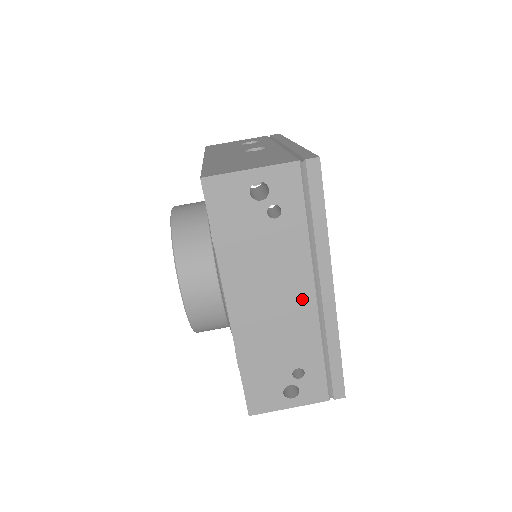
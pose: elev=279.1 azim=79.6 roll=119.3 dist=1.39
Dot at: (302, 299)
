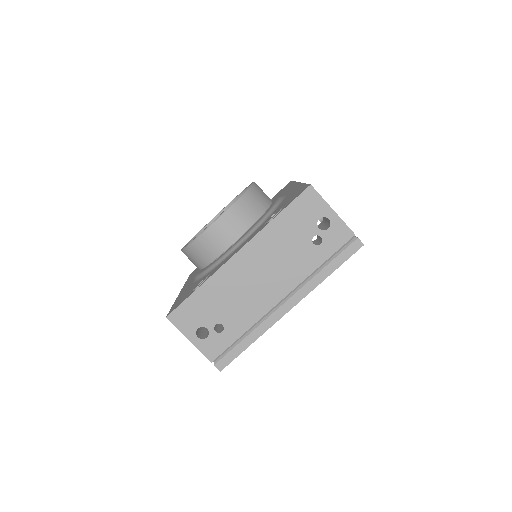
Dot at: (272, 294)
